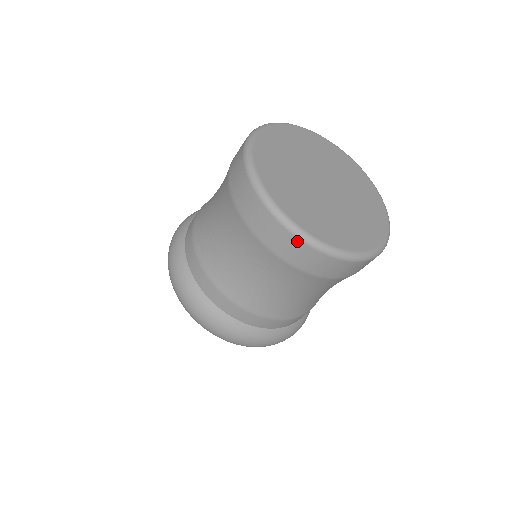
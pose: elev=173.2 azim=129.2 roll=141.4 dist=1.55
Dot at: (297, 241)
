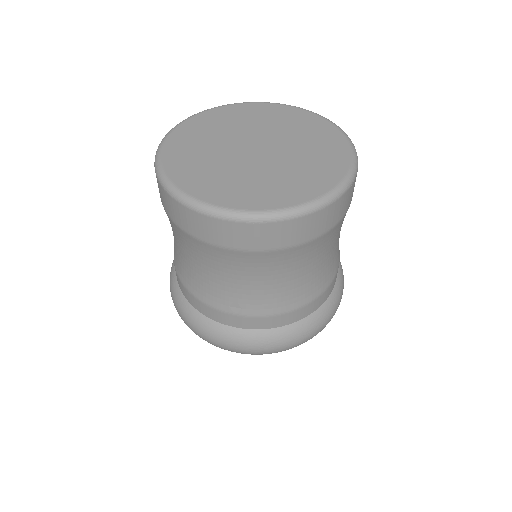
Dot at: (318, 213)
